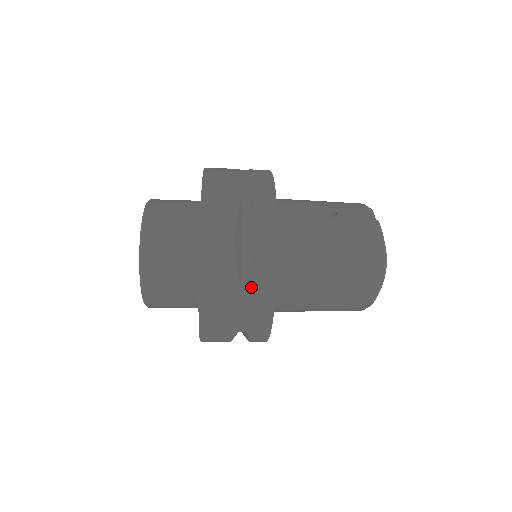
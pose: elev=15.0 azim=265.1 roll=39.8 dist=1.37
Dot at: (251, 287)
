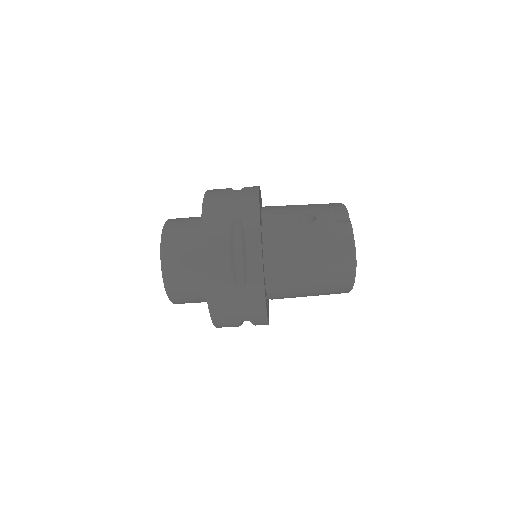
Dot at: (245, 290)
